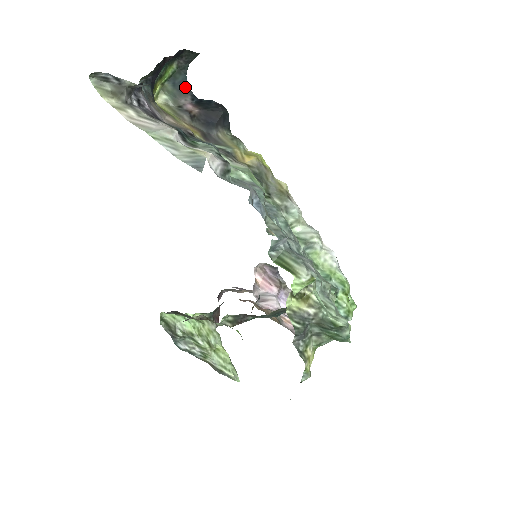
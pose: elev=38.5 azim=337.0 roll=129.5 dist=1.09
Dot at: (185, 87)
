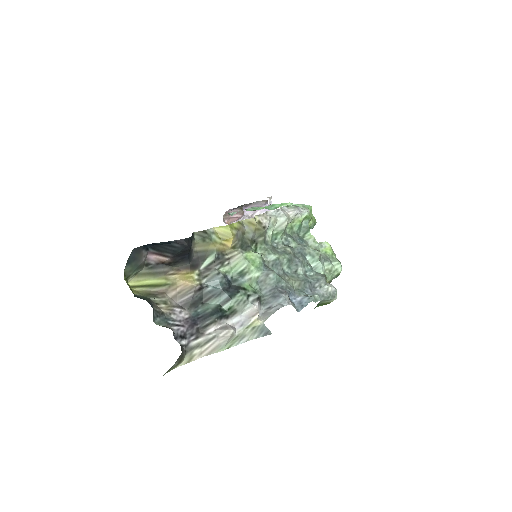
Dot at: (134, 252)
